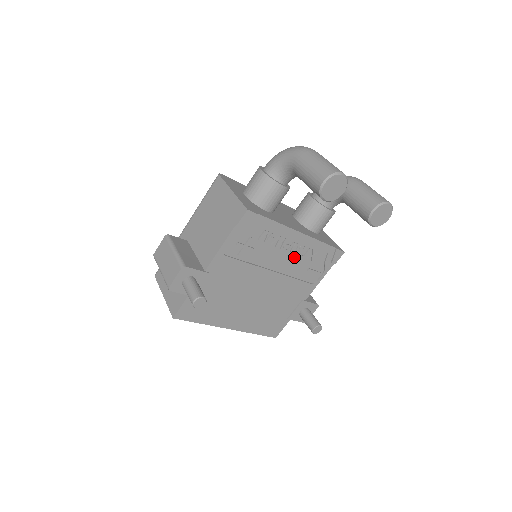
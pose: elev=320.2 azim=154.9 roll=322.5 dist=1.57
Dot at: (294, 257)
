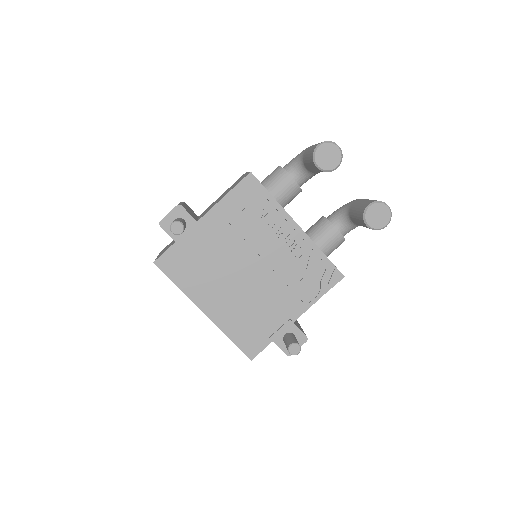
Dot at: (289, 255)
